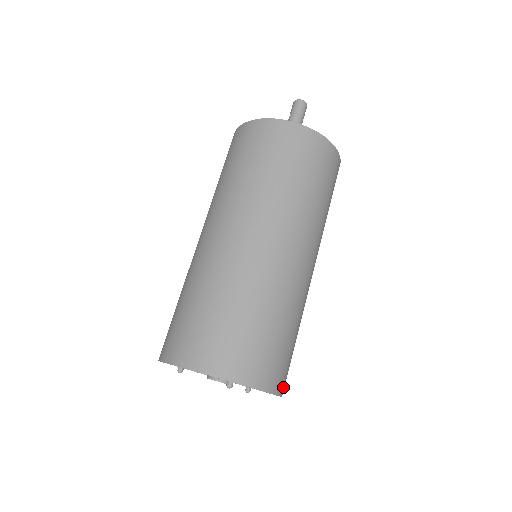
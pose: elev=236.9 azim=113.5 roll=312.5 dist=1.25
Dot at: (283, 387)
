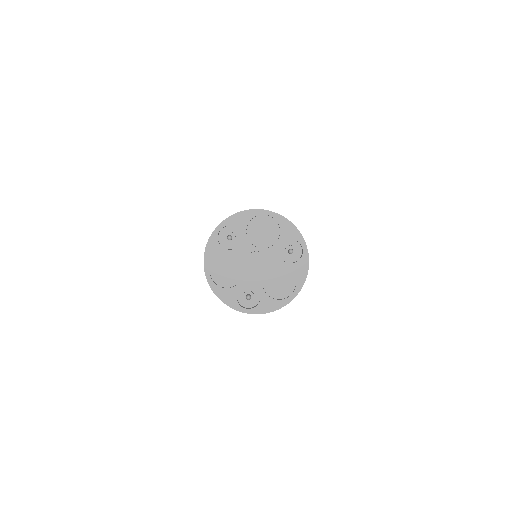
Dot at: occluded
